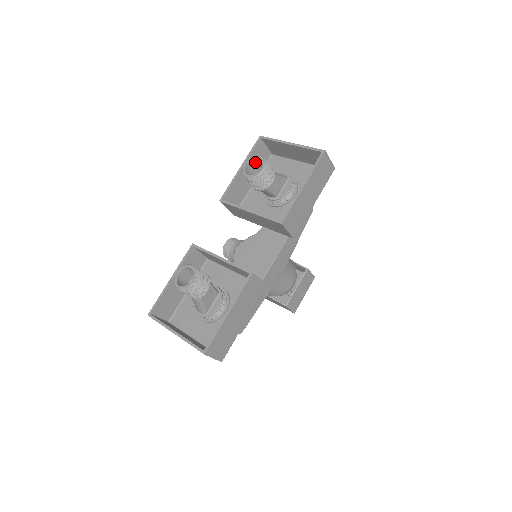
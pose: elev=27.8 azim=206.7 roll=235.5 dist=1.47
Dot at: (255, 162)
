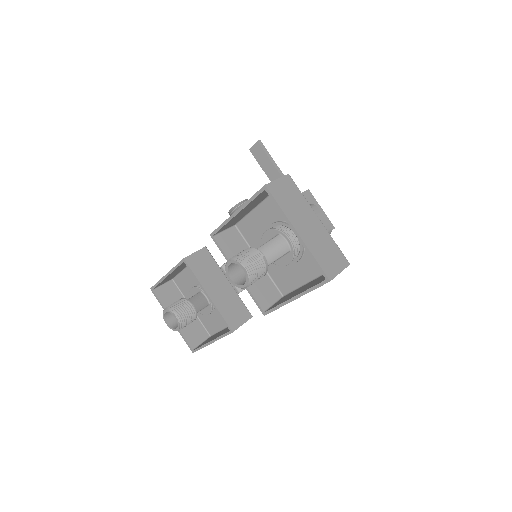
Dot at: (241, 261)
